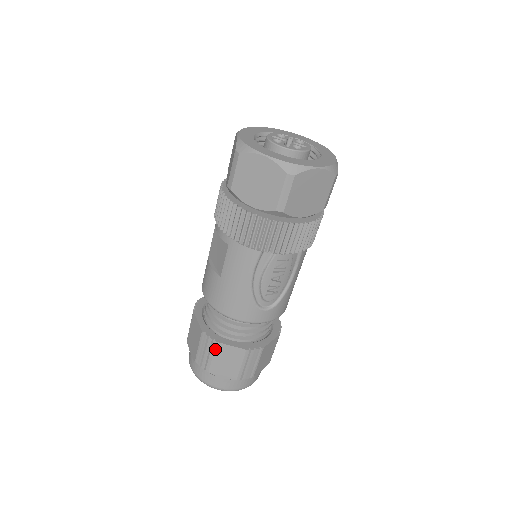
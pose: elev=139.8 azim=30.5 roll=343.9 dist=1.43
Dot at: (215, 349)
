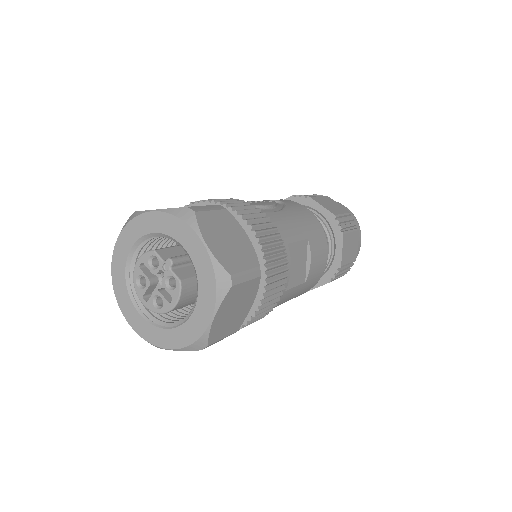
Dot at: occluded
